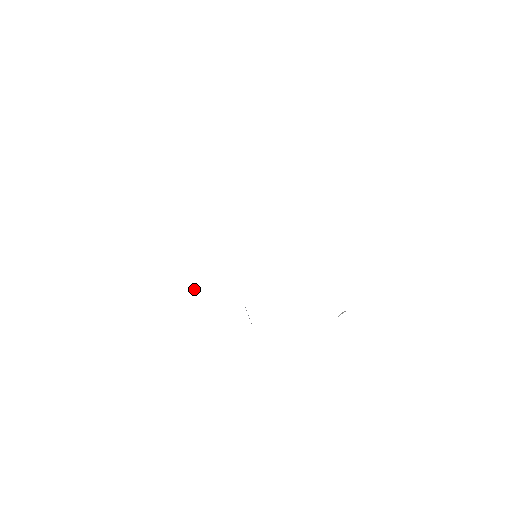
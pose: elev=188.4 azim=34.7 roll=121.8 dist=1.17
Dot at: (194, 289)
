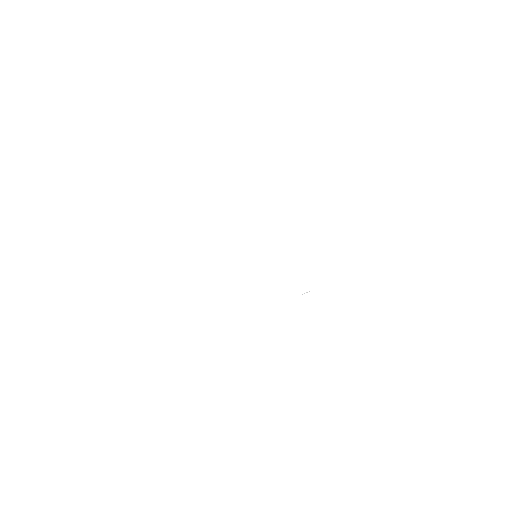
Dot at: occluded
